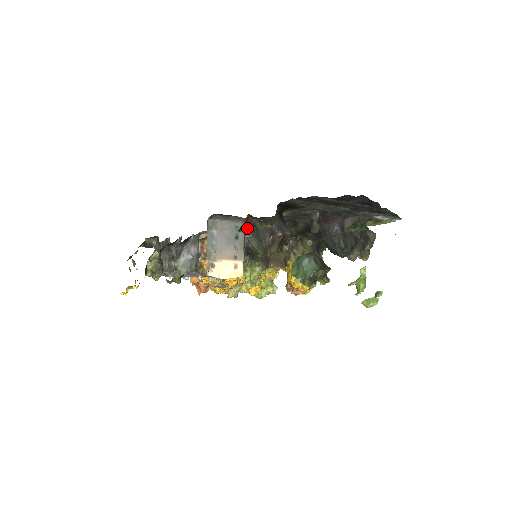
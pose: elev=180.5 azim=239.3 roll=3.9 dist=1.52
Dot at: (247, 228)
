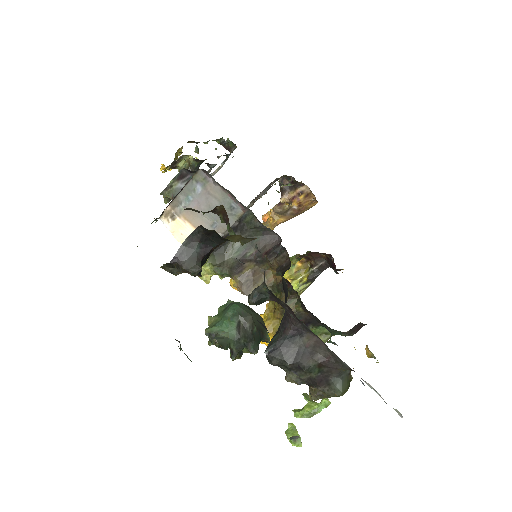
Dot at: (221, 218)
